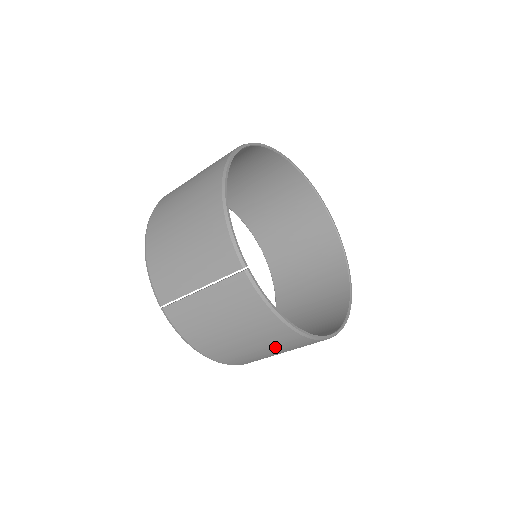
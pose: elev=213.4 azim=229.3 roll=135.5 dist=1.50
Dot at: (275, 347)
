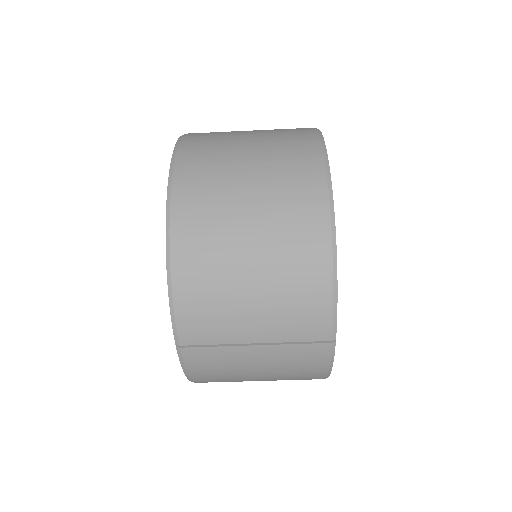
Dot at: occluded
